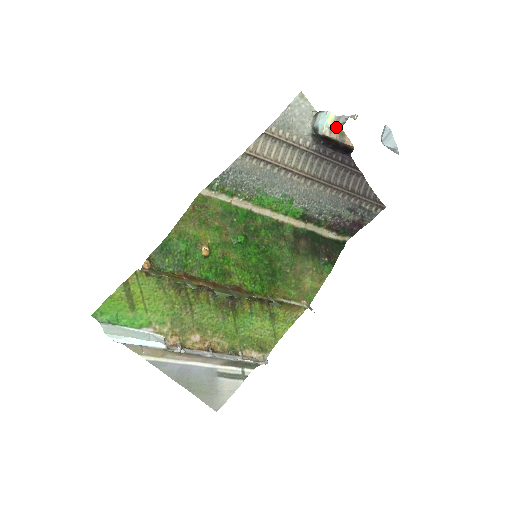
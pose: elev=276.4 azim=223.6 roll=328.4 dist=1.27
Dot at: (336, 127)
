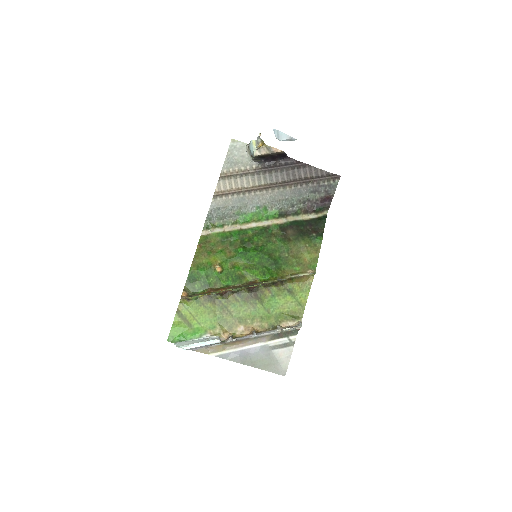
Dot at: (261, 146)
